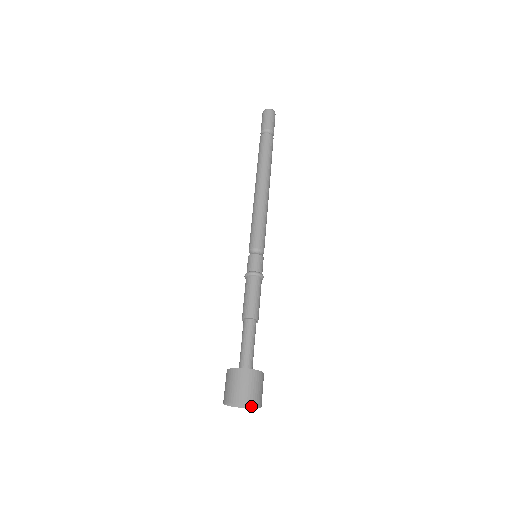
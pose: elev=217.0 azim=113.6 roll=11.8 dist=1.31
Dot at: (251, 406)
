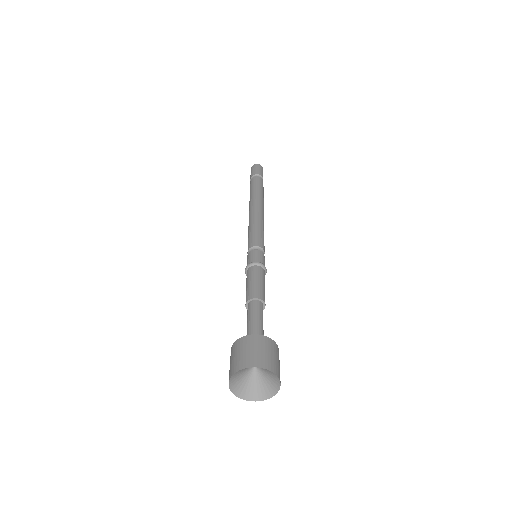
Dot at: (273, 391)
